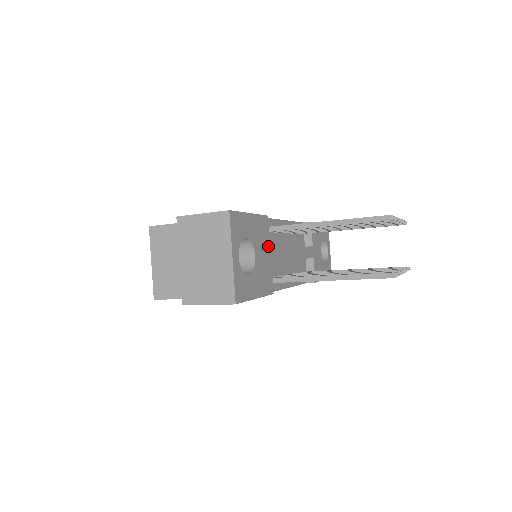
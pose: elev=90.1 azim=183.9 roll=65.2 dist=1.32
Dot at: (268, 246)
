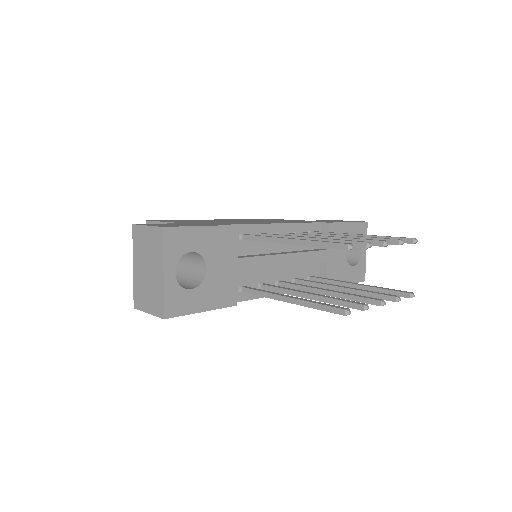
Dot at: (234, 257)
